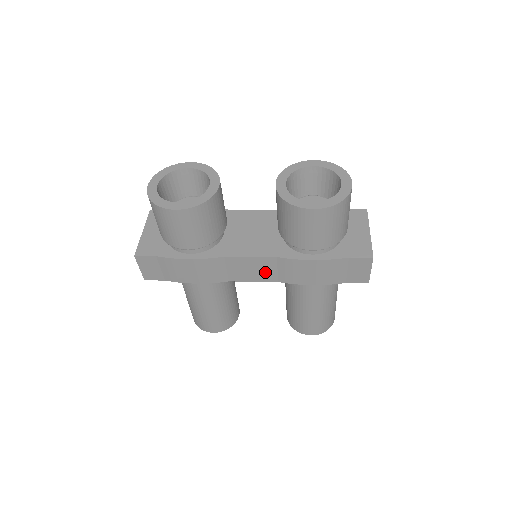
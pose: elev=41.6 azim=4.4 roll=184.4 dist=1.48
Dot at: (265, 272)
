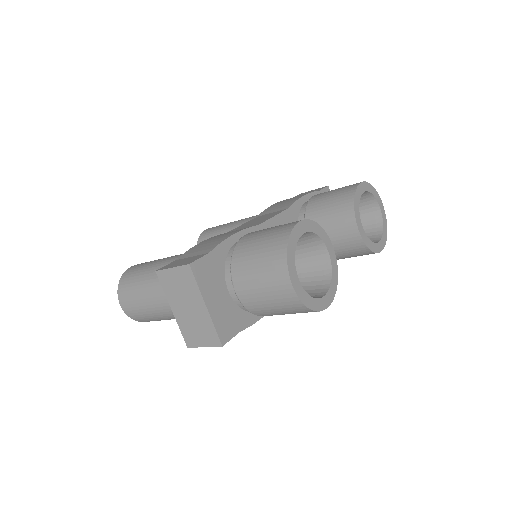
Dot at: occluded
